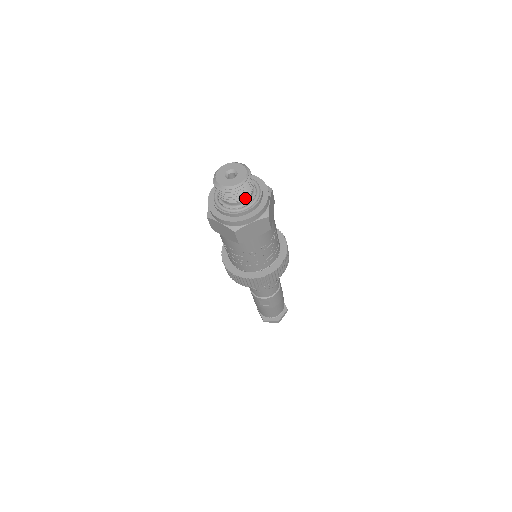
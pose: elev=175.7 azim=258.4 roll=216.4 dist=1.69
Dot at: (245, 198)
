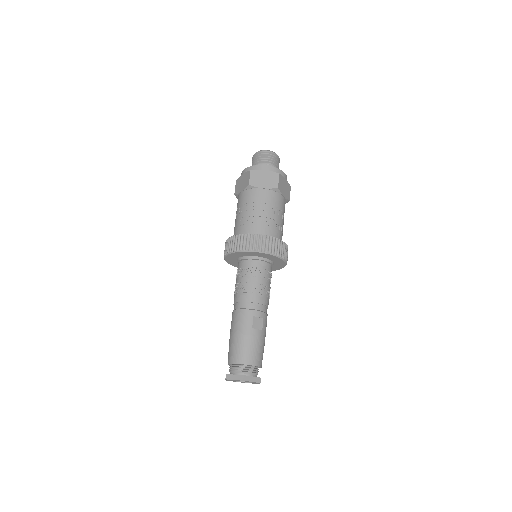
Dot at: occluded
